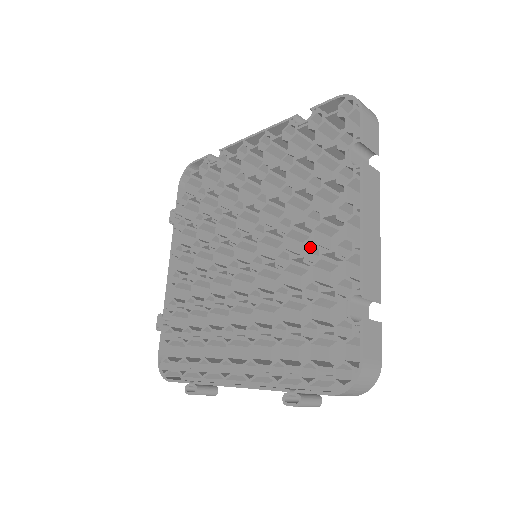
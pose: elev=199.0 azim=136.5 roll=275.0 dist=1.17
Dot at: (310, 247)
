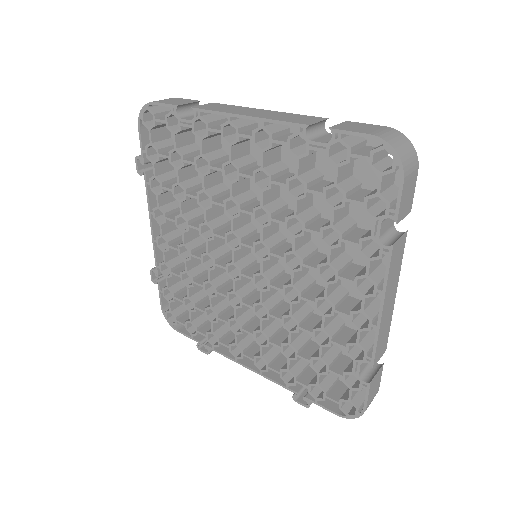
Dot at: (322, 299)
